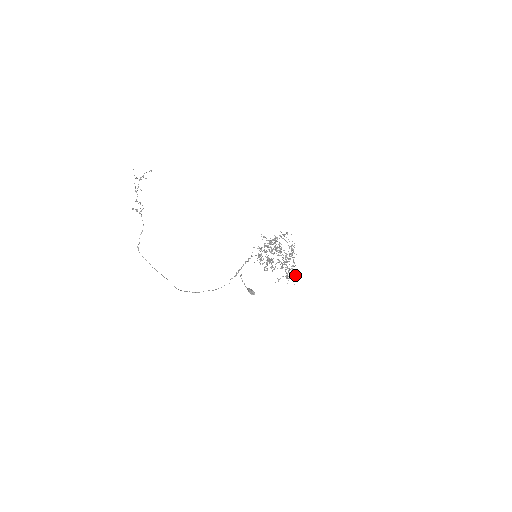
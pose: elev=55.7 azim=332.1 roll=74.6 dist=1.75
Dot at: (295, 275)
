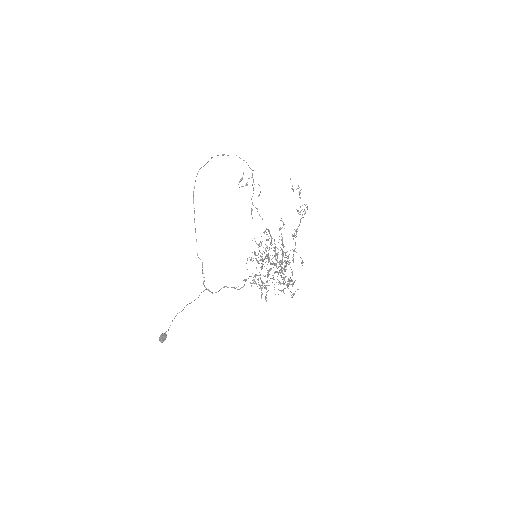
Dot at: occluded
